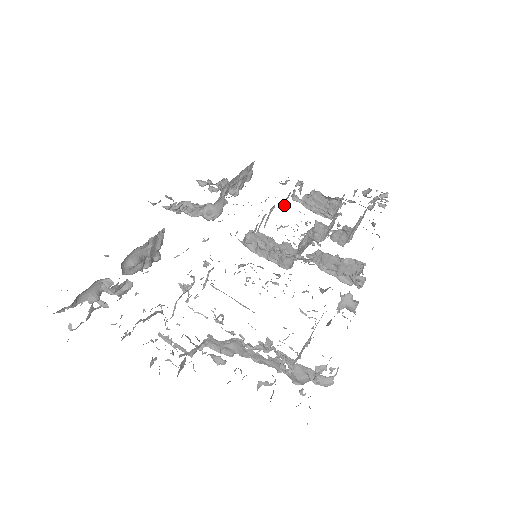
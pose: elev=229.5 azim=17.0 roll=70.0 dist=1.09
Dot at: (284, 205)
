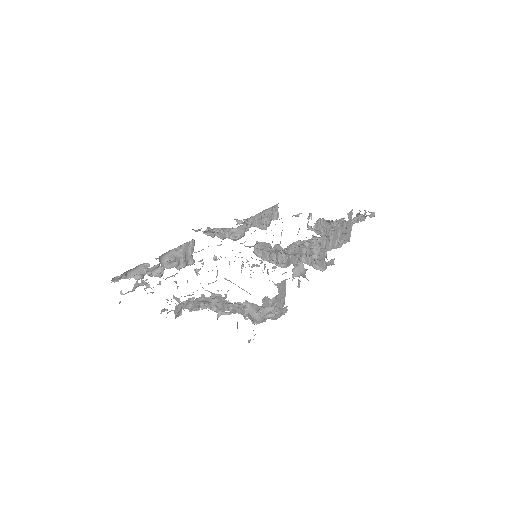
Dot at: (298, 232)
